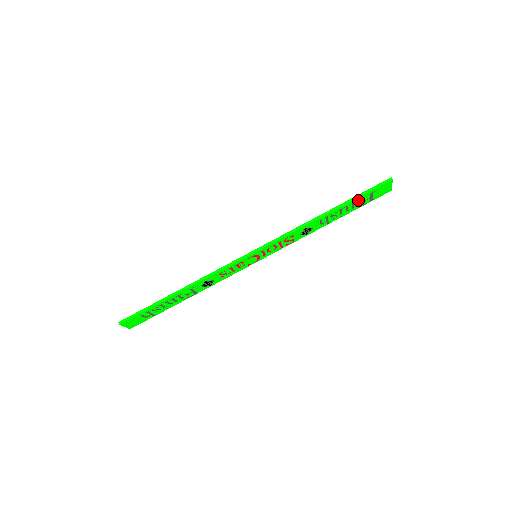
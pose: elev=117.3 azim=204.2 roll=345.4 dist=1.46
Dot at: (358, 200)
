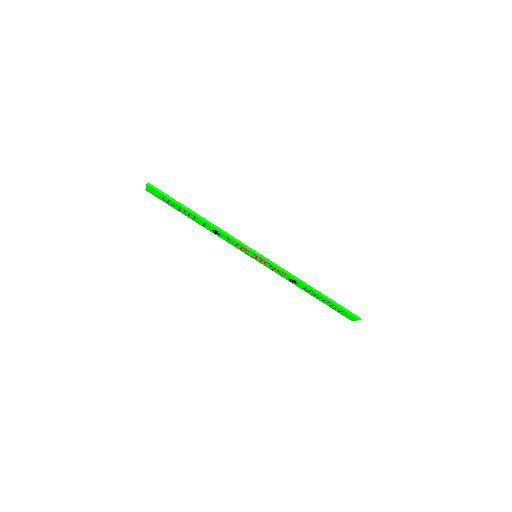
Dot at: (334, 305)
